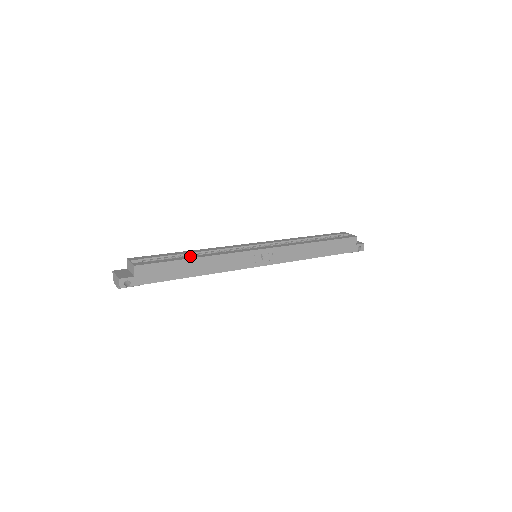
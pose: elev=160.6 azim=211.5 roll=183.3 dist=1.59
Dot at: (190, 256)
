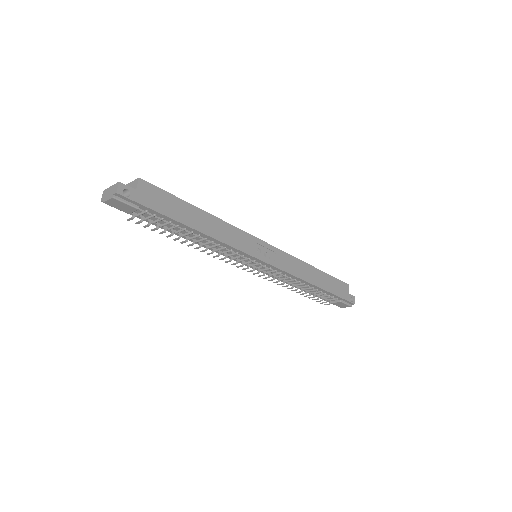
Dot at: occluded
